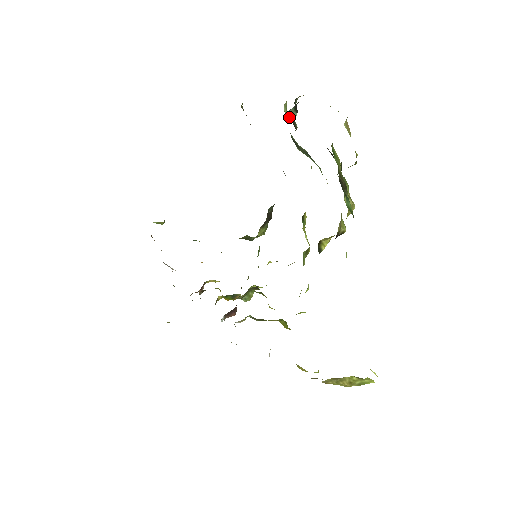
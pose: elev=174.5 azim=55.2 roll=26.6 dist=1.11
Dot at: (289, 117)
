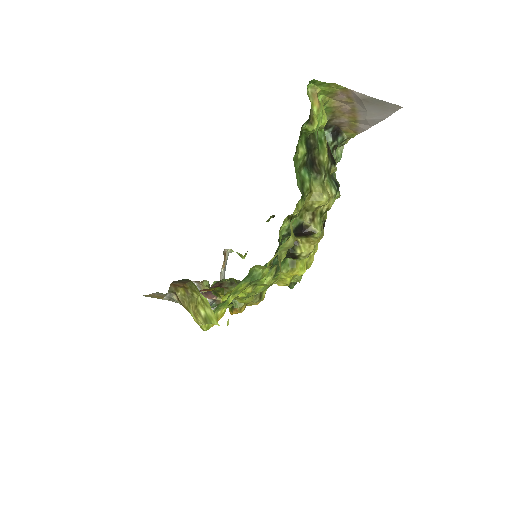
Dot at: occluded
